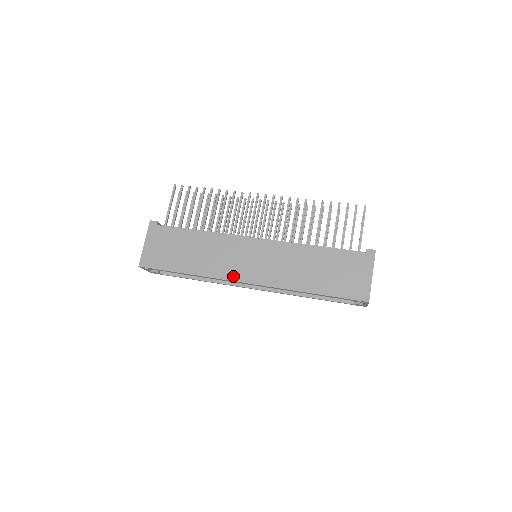
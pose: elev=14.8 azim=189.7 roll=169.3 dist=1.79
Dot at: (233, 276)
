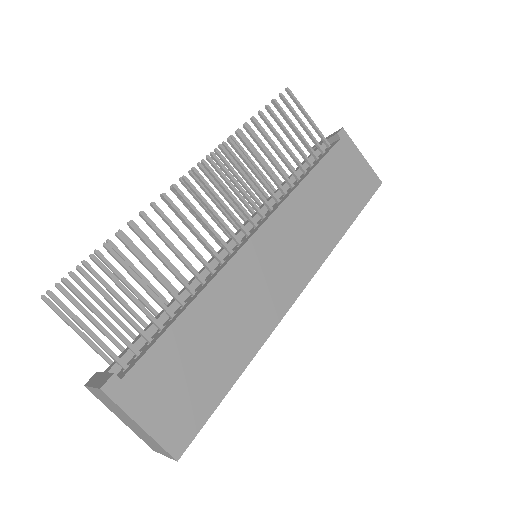
Dot at: (285, 302)
